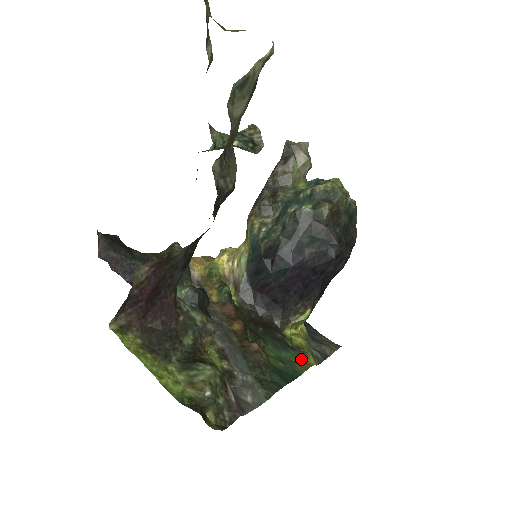
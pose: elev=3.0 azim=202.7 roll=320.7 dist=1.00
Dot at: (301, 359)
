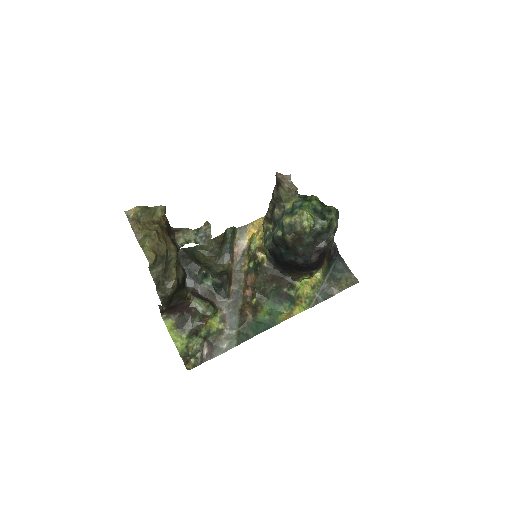
Dot at: (289, 310)
